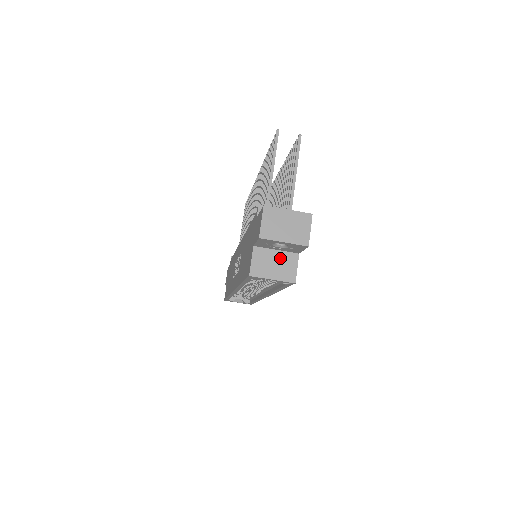
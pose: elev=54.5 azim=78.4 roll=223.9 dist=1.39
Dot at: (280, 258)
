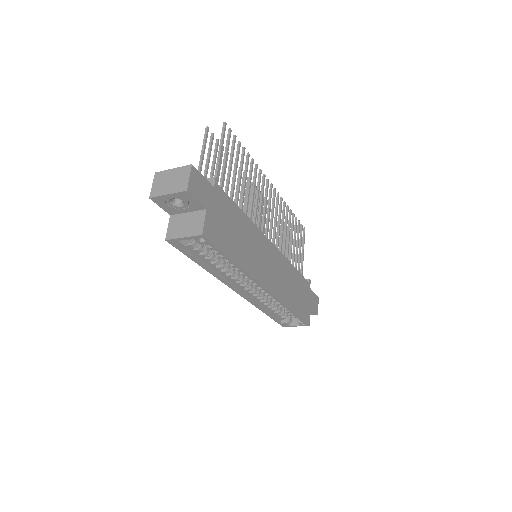
Dot at: (190, 218)
